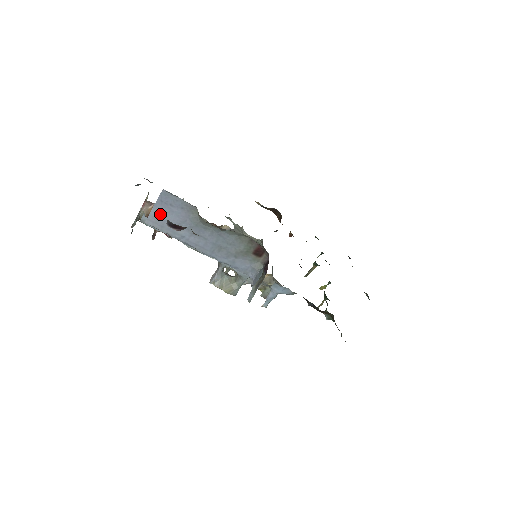
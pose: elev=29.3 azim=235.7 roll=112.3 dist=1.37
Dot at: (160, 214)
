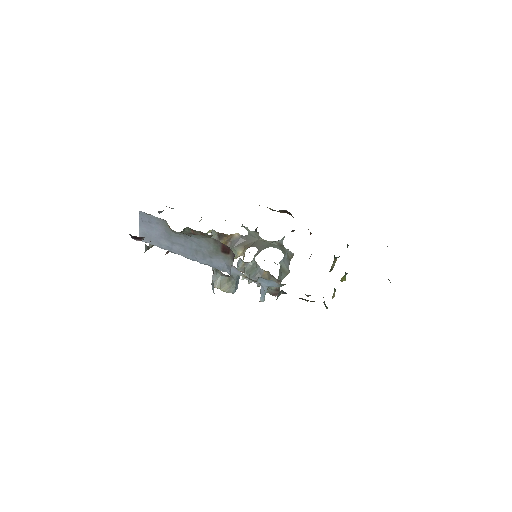
Dot at: (146, 231)
